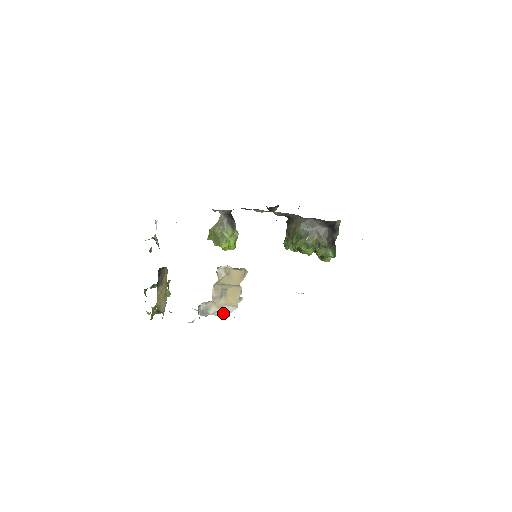
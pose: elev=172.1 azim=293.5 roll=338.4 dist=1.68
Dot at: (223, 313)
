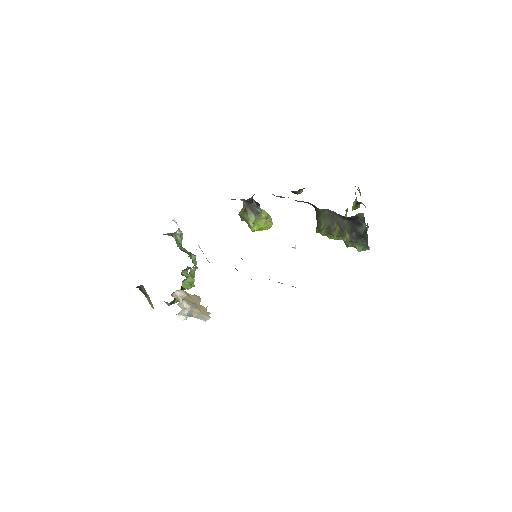
Dot at: (202, 319)
